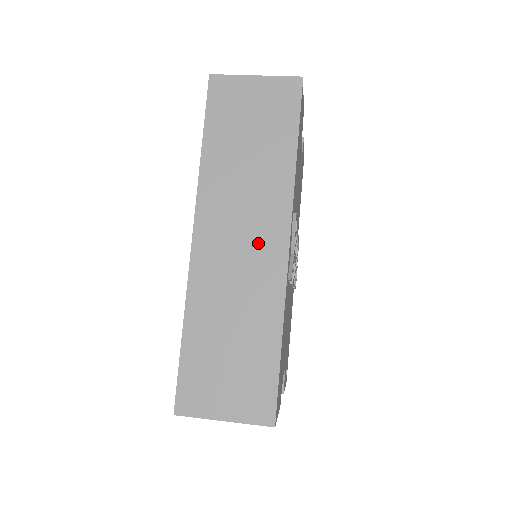
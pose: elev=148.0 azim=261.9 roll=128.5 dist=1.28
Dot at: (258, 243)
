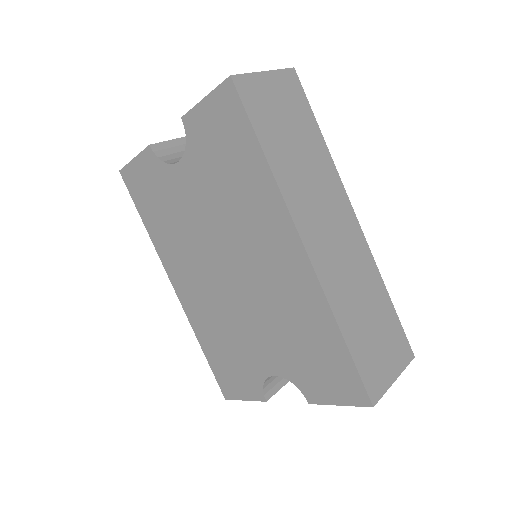
Dot at: (342, 226)
